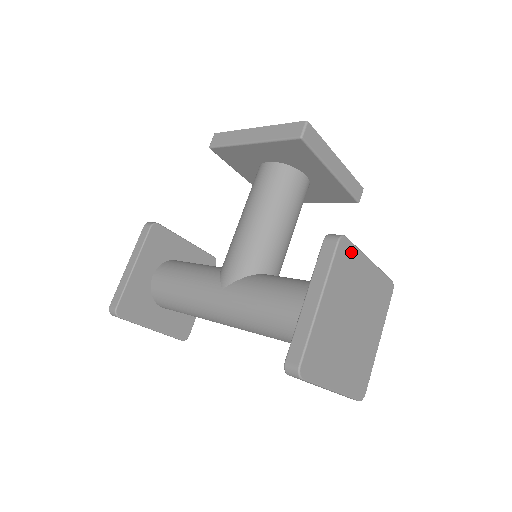
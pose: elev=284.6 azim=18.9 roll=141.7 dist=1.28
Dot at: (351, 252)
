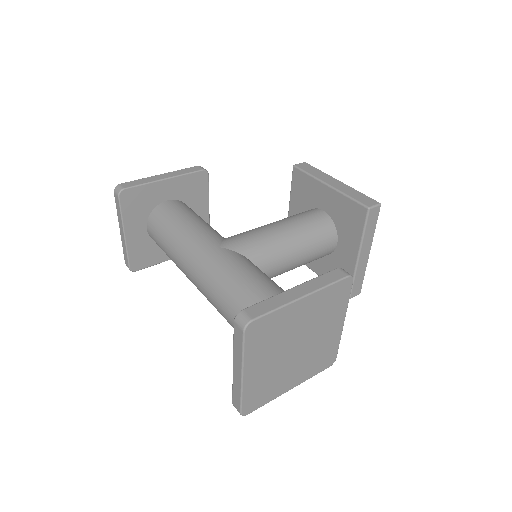
Dot at: (345, 296)
